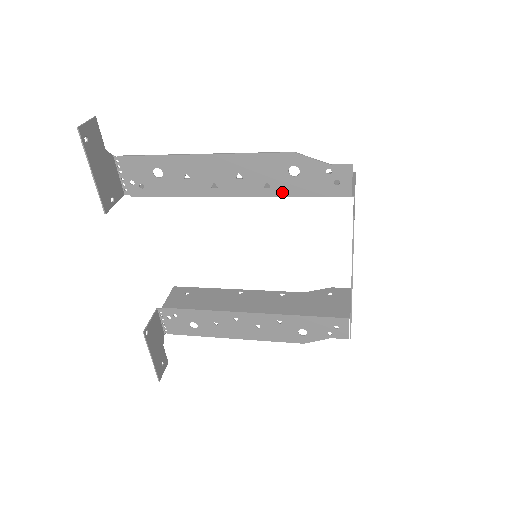
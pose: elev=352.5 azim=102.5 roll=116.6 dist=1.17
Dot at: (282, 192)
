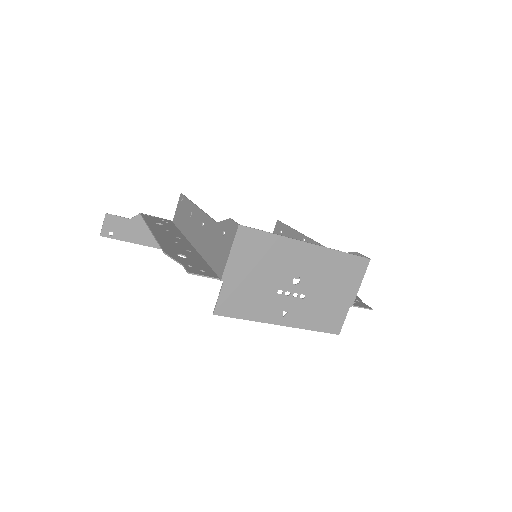
Dot at: (198, 257)
